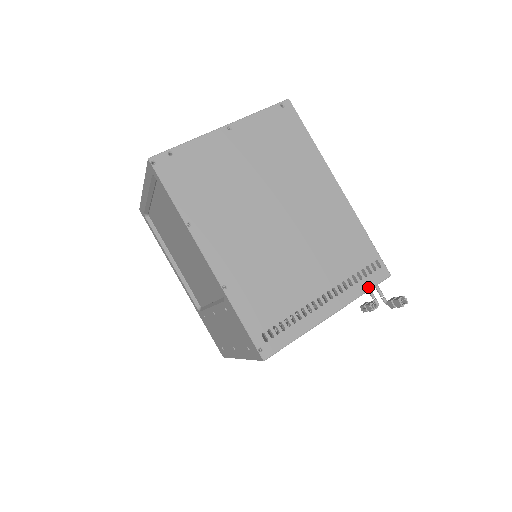
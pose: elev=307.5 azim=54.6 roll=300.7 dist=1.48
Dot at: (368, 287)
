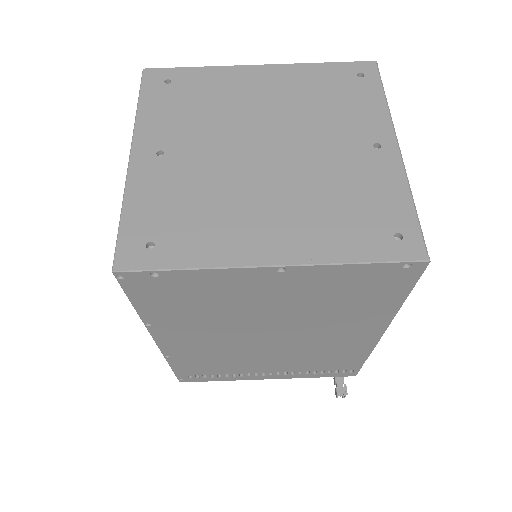
Dot at: (323, 376)
